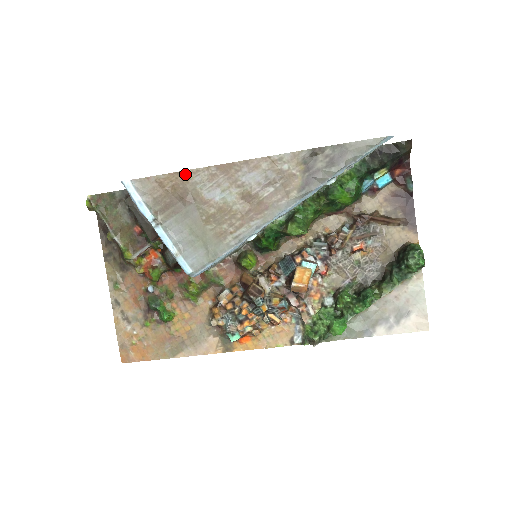
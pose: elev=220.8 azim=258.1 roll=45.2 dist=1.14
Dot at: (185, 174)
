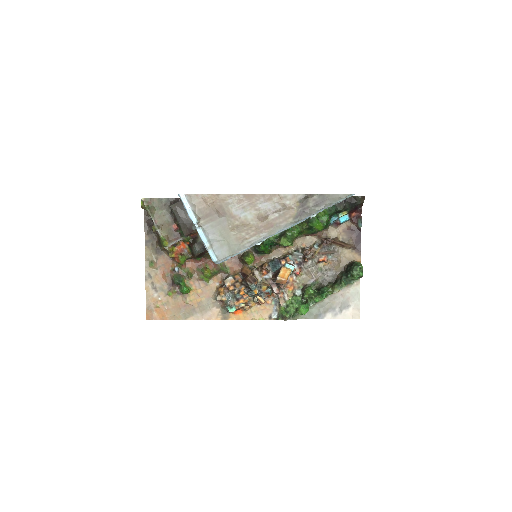
Dot at: (222, 196)
